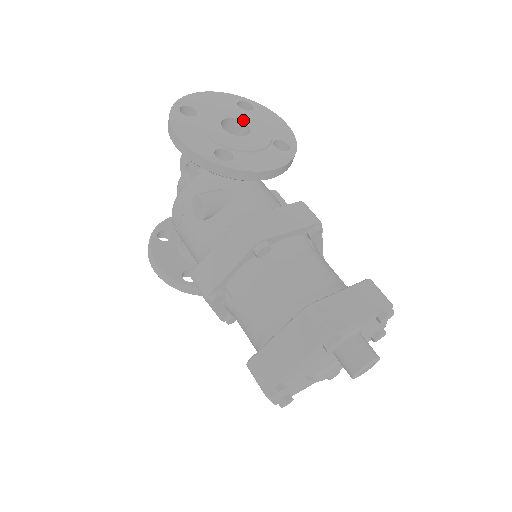
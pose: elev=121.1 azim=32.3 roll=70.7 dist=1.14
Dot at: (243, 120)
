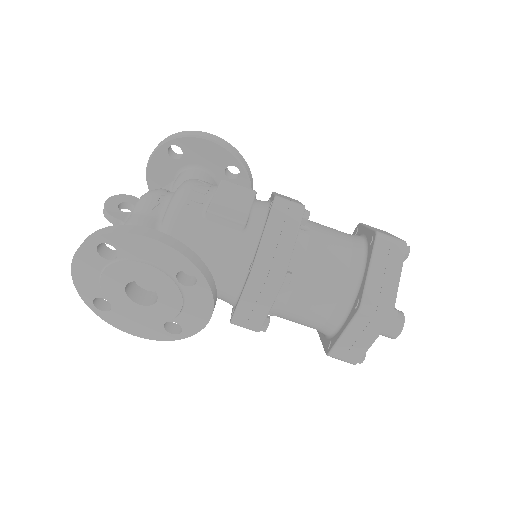
Dot at: (133, 280)
